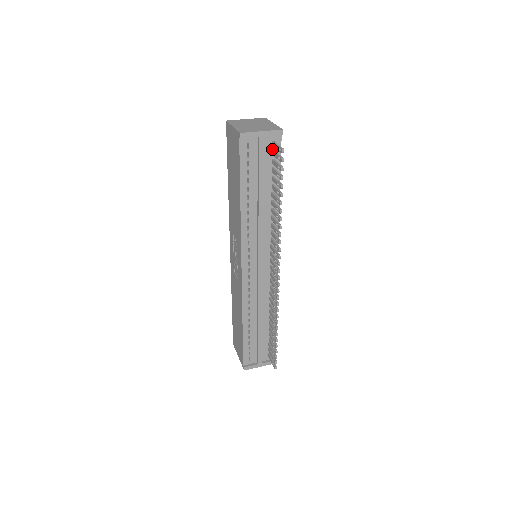
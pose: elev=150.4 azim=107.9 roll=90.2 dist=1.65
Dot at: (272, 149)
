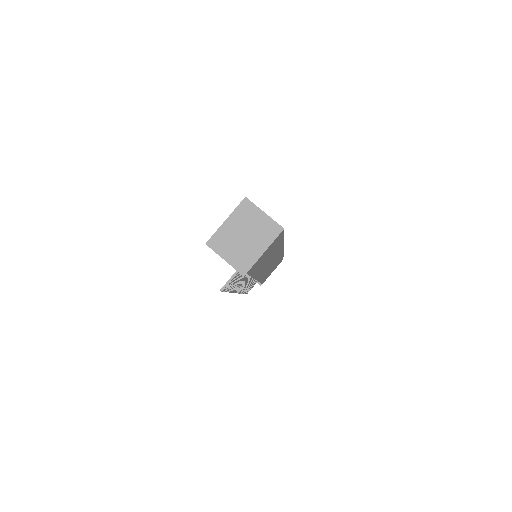
Dot at: occluded
